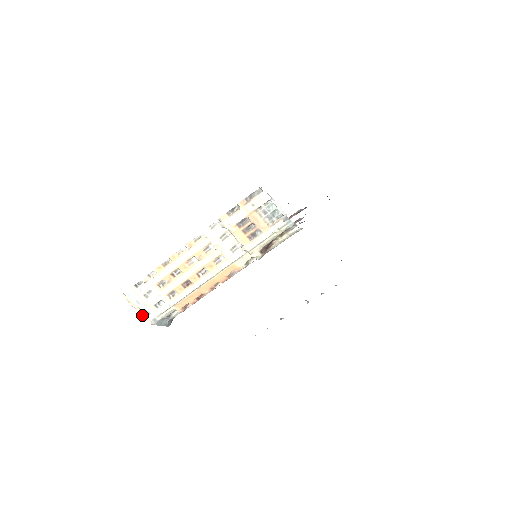
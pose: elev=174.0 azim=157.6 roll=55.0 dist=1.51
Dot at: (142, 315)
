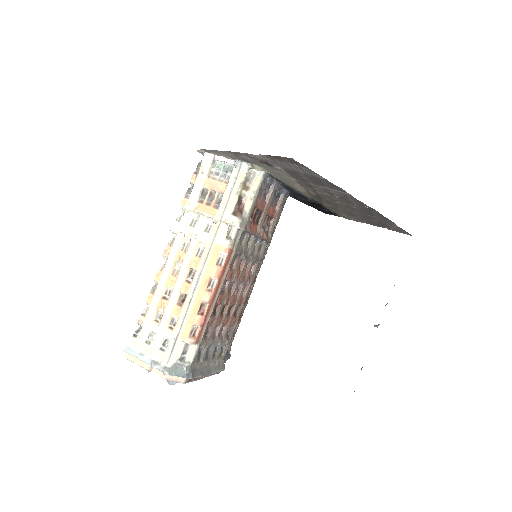
Dot at: (150, 369)
